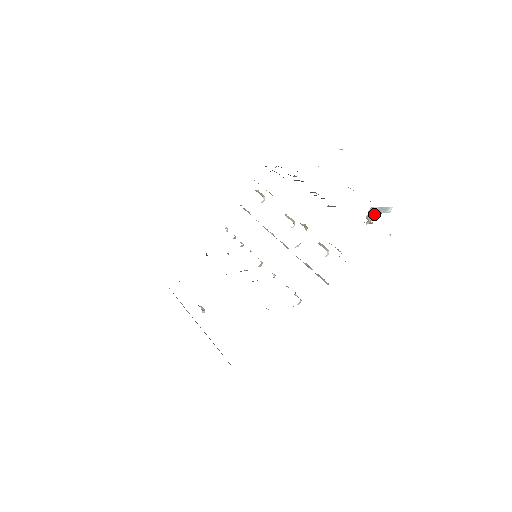
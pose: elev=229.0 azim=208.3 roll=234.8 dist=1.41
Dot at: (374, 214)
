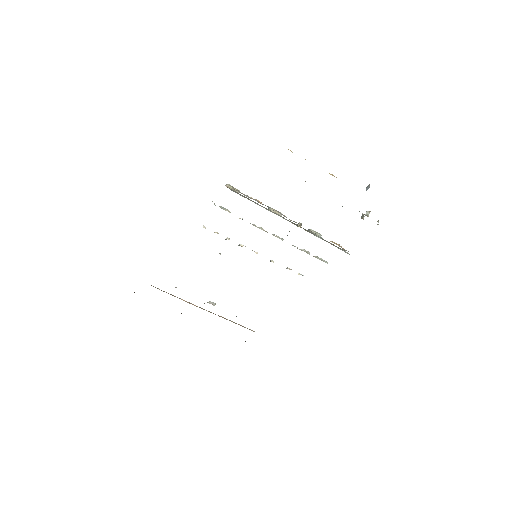
Dot at: occluded
